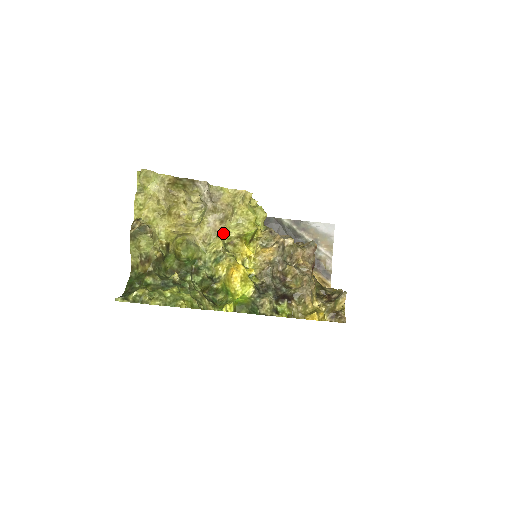
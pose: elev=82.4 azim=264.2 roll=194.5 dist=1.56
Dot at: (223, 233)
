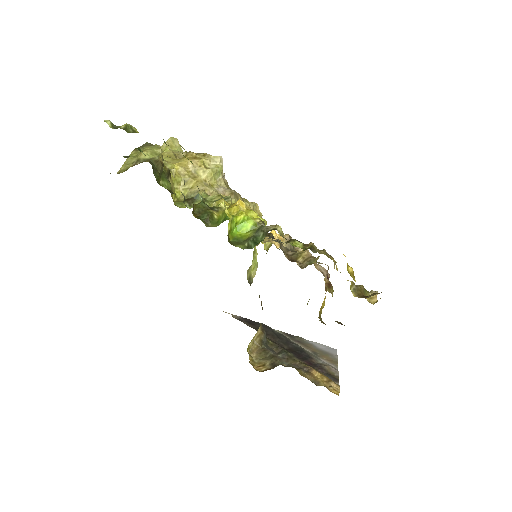
Dot at: occluded
